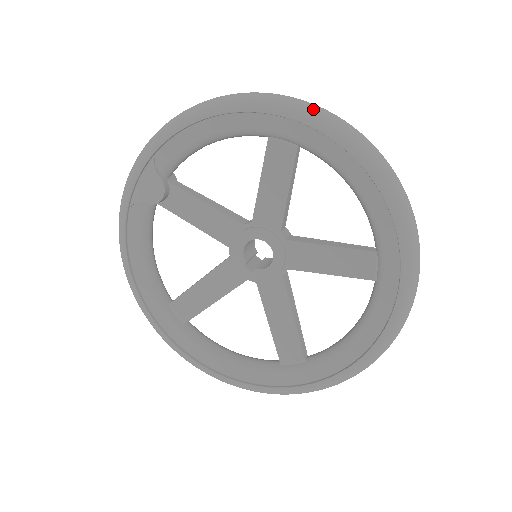
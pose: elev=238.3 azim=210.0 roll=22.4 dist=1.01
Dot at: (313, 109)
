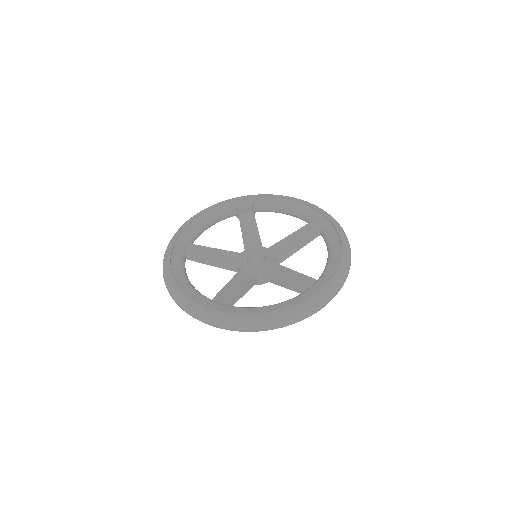
Dot at: (338, 223)
